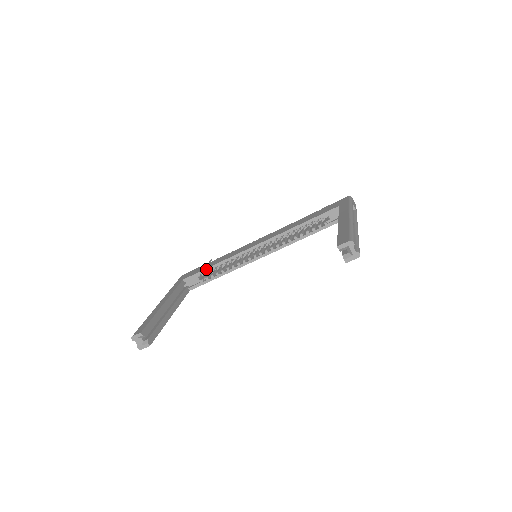
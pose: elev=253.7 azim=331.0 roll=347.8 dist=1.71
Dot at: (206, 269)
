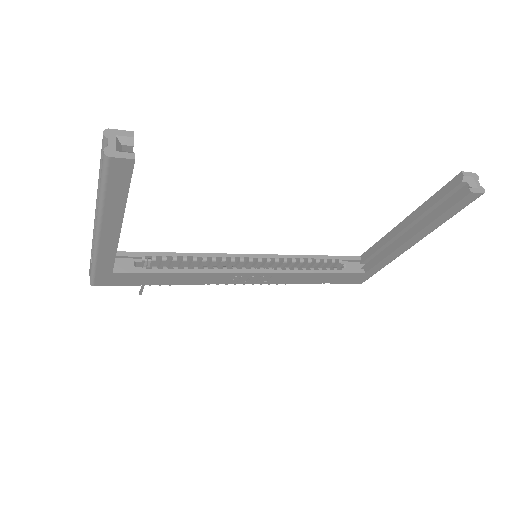
Dot at: (161, 253)
